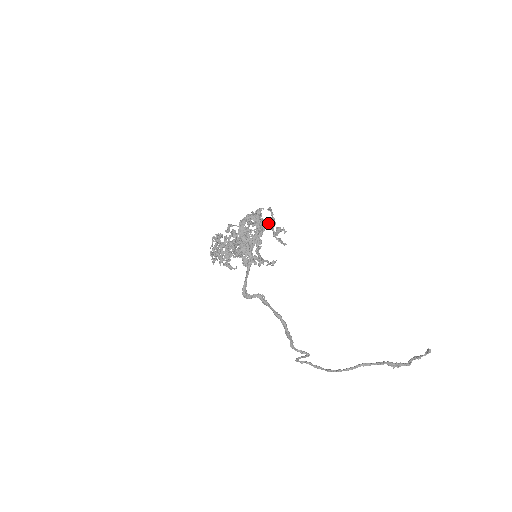
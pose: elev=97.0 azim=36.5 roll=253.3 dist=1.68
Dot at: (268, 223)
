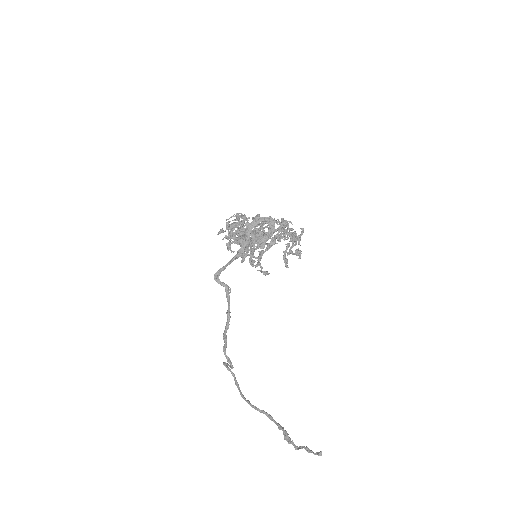
Dot at: (291, 239)
